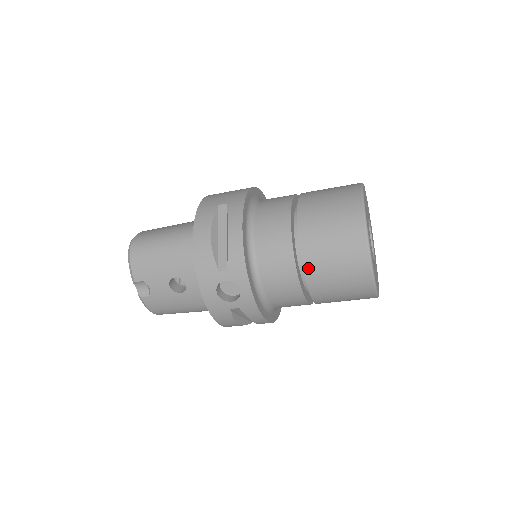
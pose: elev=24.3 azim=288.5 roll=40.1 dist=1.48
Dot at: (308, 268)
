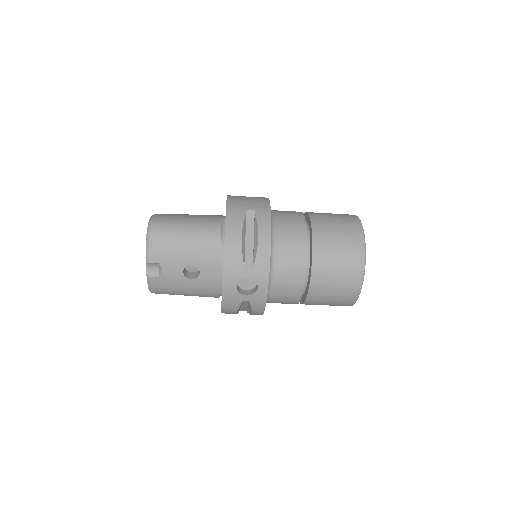
Dot at: (315, 278)
